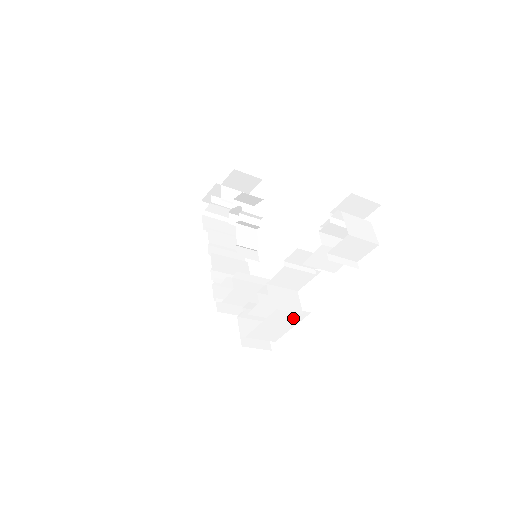
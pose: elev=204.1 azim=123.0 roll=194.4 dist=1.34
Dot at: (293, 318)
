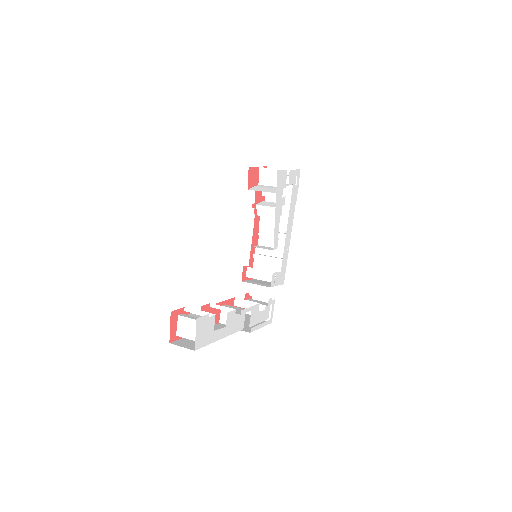
Dot at: occluded
